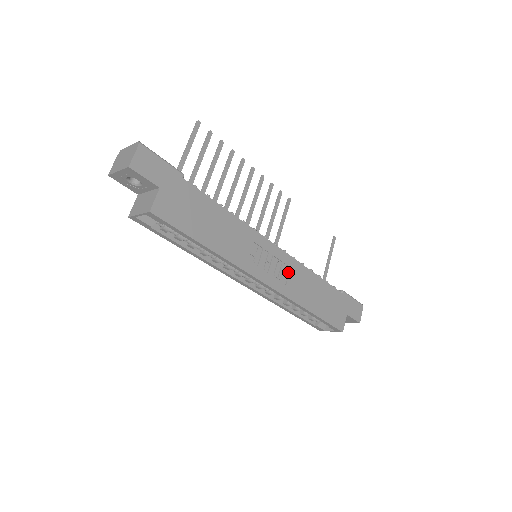
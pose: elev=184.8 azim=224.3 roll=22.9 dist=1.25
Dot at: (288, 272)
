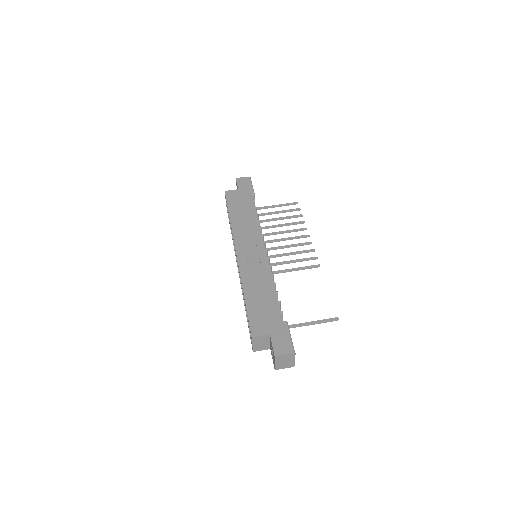
Dot at: (257, 265)
